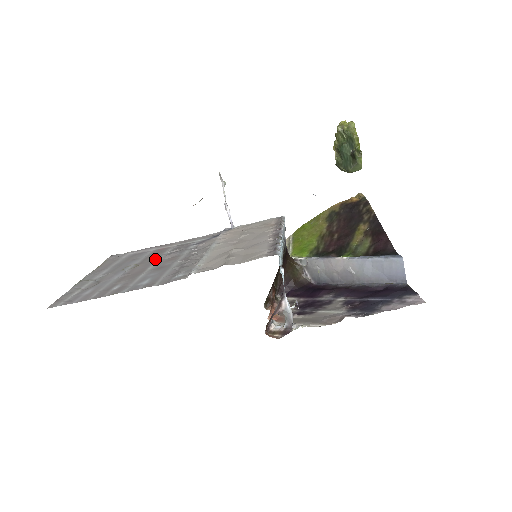
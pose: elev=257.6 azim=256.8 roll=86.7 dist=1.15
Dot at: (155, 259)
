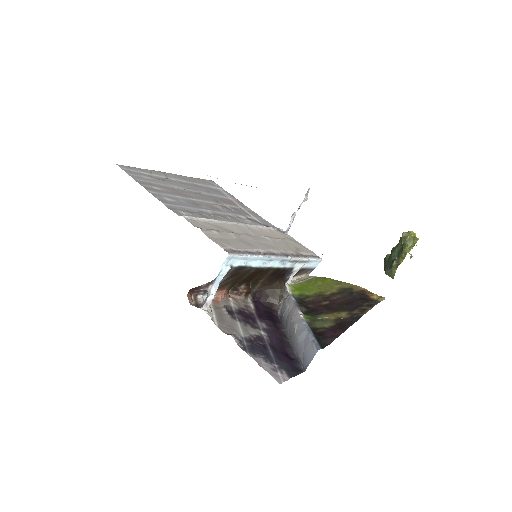
Dot at: (211, 200)
